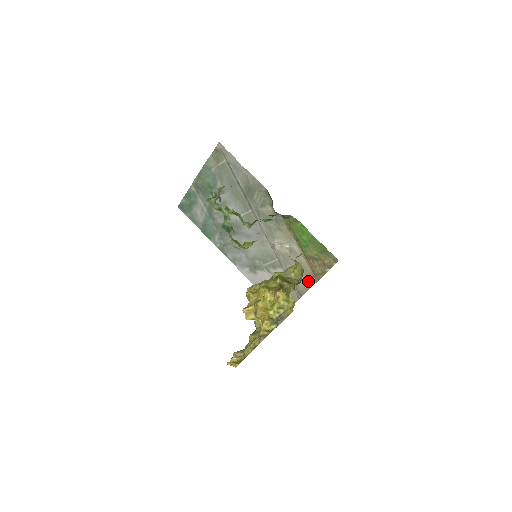
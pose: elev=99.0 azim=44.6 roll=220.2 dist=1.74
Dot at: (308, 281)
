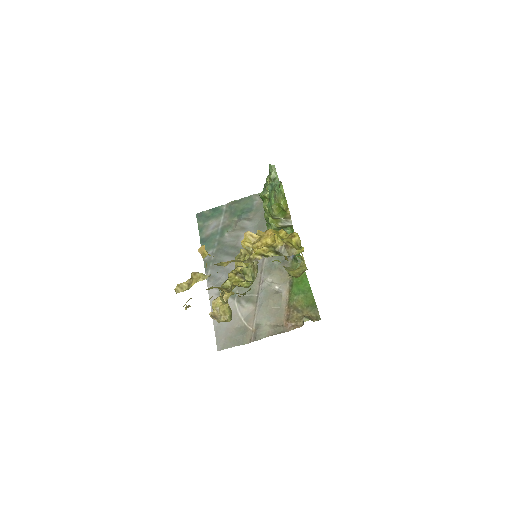
Dot at: (274, 327)
